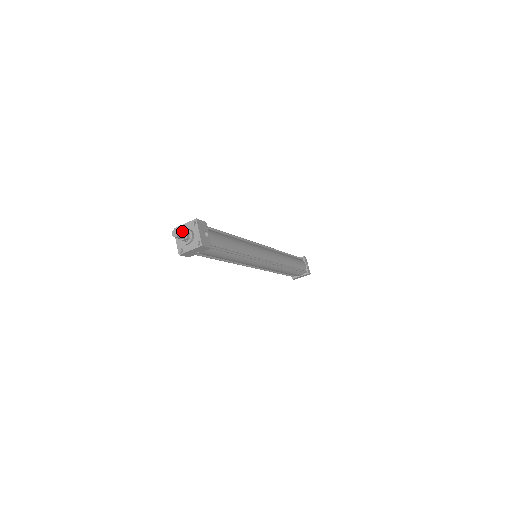
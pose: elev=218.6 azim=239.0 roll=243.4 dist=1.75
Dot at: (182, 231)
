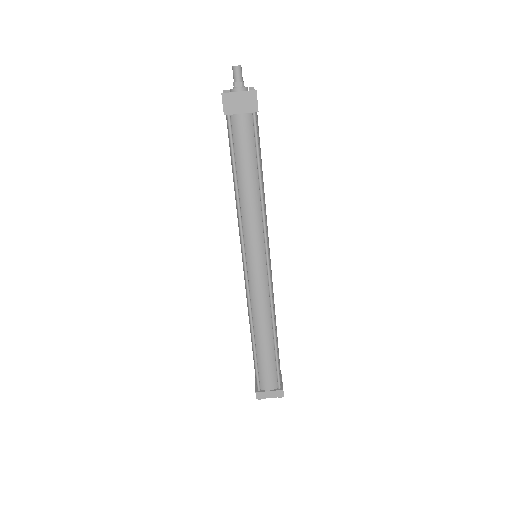
Dot at: (241, 78)
